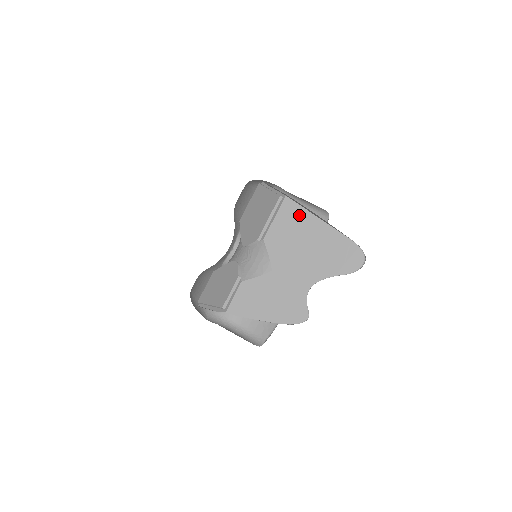
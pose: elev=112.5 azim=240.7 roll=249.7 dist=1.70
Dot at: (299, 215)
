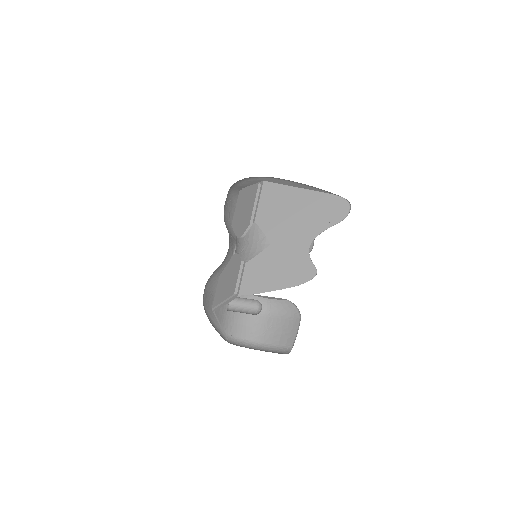
Dot at: (280, 191)
